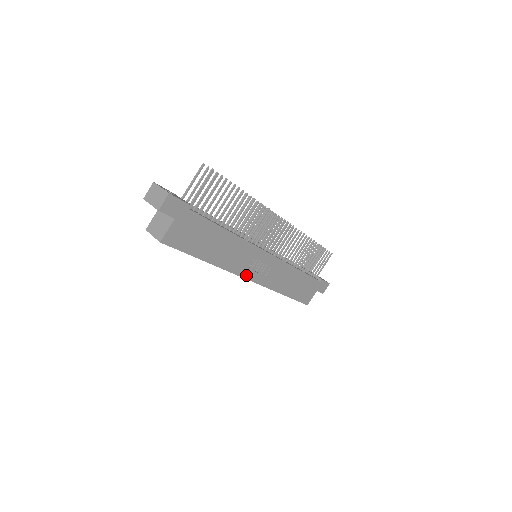
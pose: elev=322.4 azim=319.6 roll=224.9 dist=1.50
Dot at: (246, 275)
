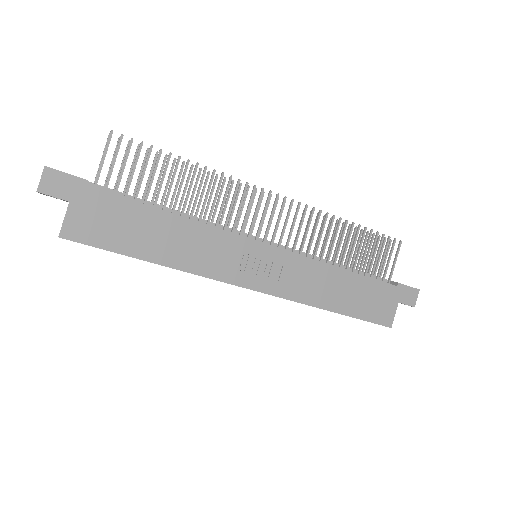
Dot at: (239, 281)
